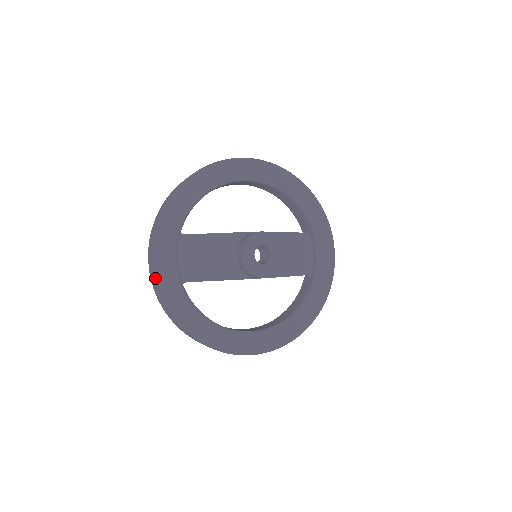
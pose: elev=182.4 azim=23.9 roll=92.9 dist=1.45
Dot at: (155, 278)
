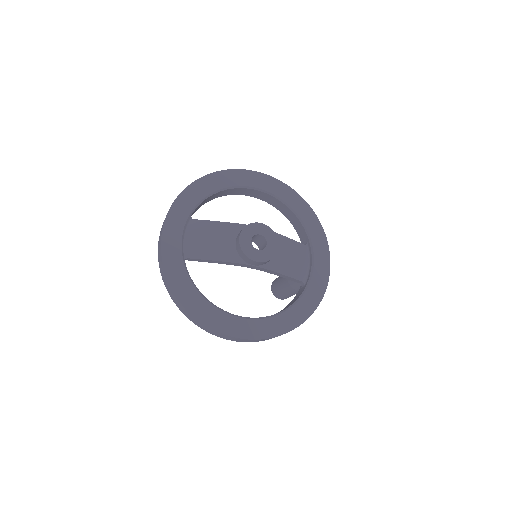
Dot at: (161, 246)
